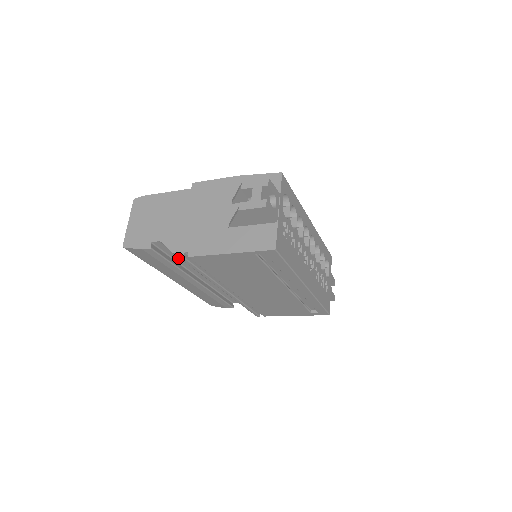
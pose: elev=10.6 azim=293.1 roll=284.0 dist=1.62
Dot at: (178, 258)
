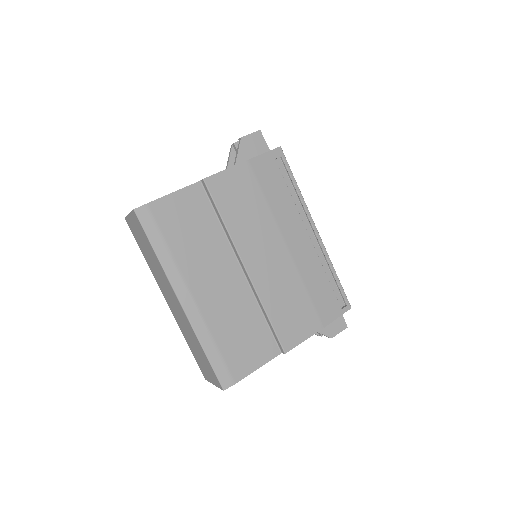
Dot at: occluded
